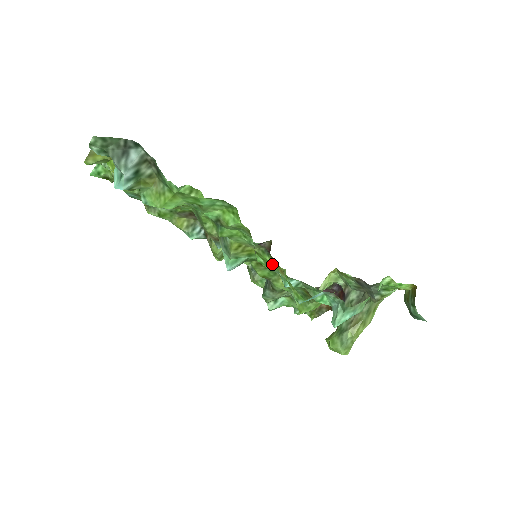
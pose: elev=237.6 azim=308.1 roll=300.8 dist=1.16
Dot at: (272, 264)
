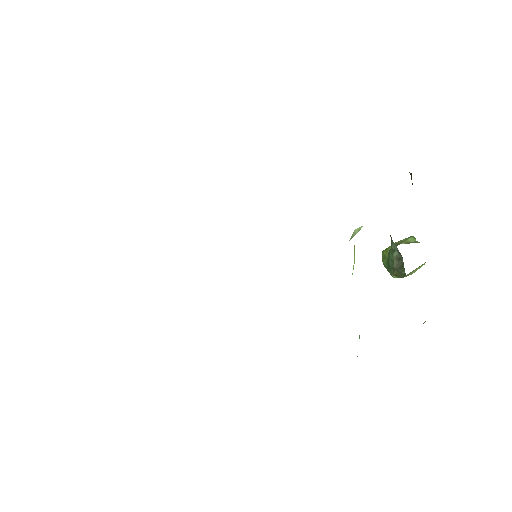
Dot at: occluded
